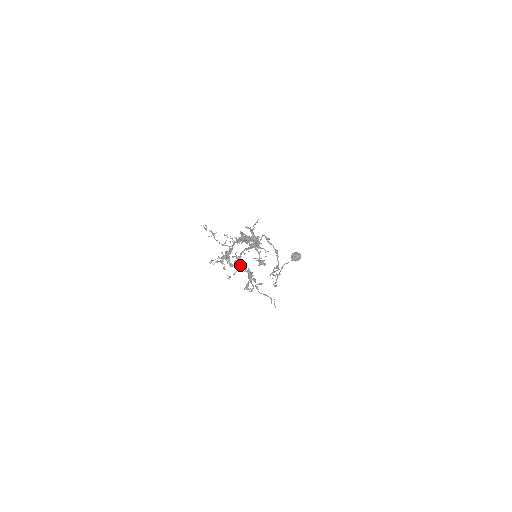
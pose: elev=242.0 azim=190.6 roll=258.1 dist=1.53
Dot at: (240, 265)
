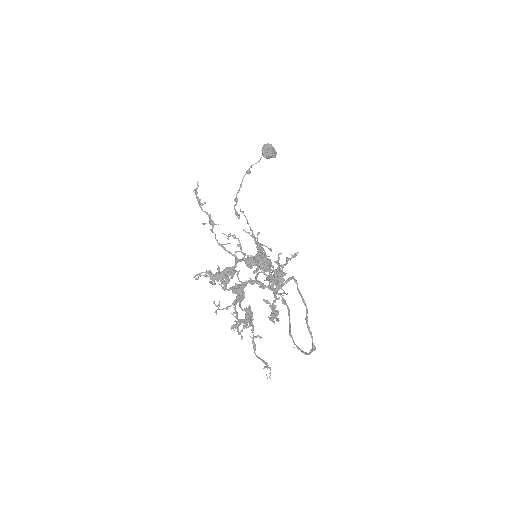
Dot at: (240, 300)
